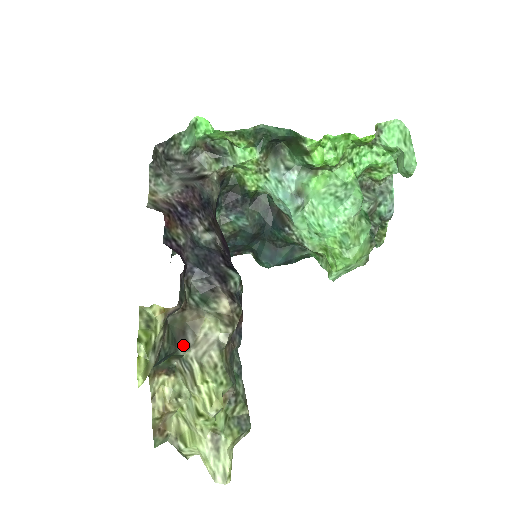
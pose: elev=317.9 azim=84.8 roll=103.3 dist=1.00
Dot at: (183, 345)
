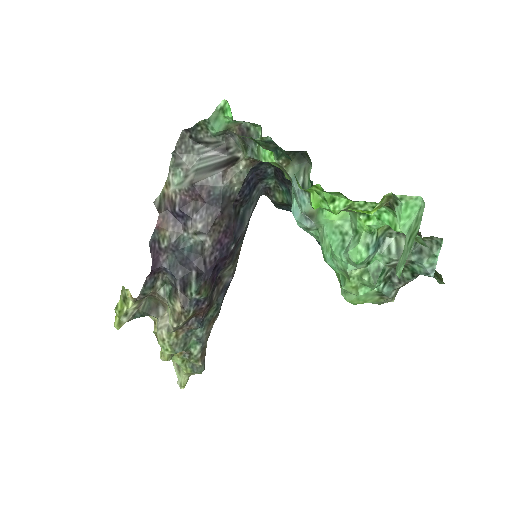
Dot at: (154, 314)
